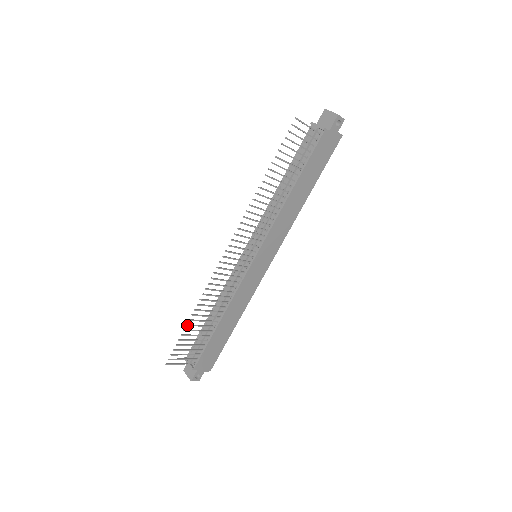
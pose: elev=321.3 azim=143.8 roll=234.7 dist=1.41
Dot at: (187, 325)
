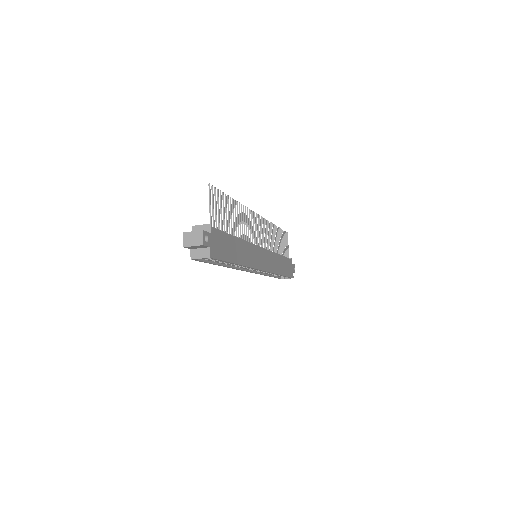
Dot at: occluded
